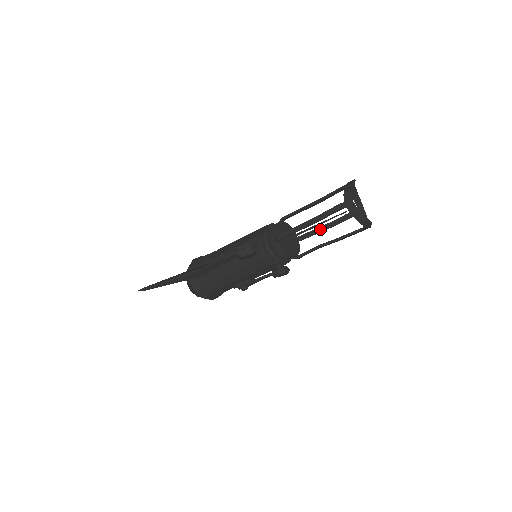
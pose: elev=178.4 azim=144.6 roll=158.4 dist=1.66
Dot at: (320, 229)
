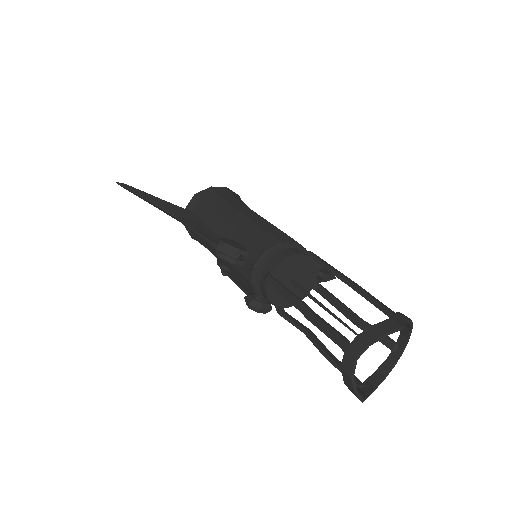
Dot at: (340, 306)
